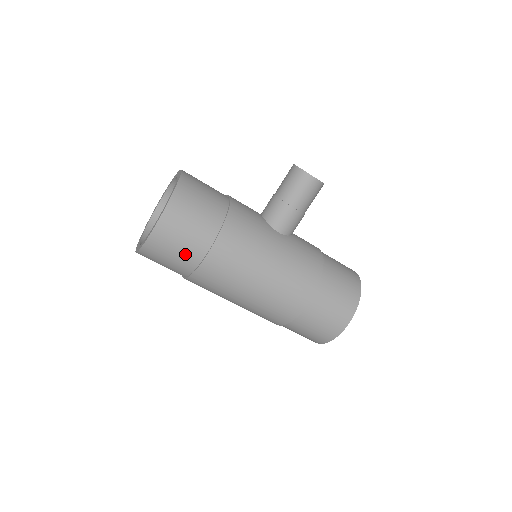
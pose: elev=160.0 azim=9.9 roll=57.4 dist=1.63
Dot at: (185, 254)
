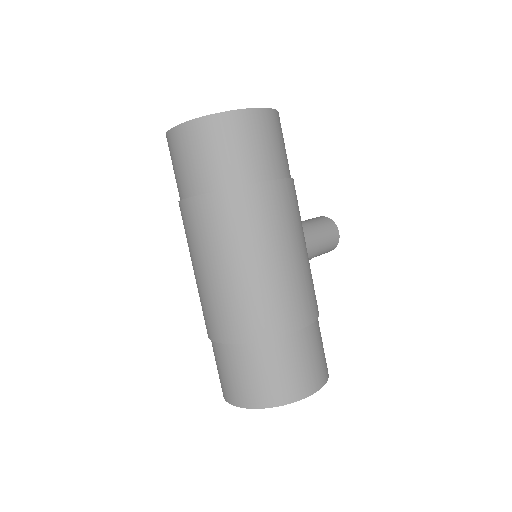
Dot at: (259, 159)
